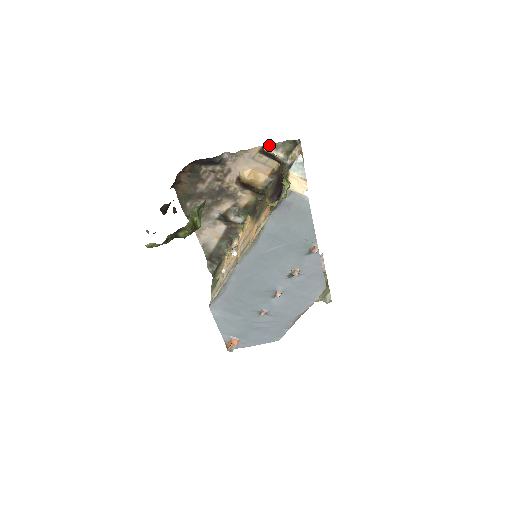
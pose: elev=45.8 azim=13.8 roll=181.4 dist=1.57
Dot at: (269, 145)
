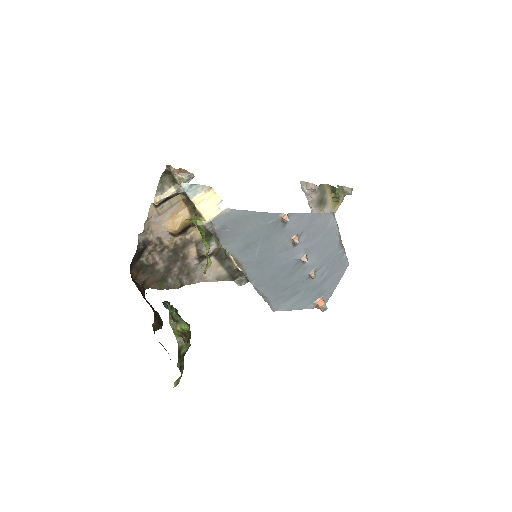
Dot at: (155, 197)
